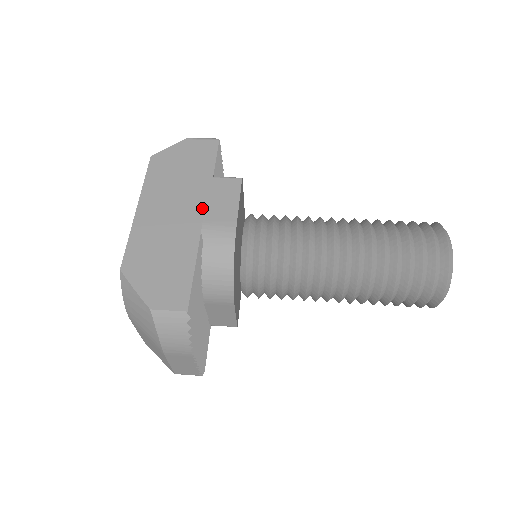
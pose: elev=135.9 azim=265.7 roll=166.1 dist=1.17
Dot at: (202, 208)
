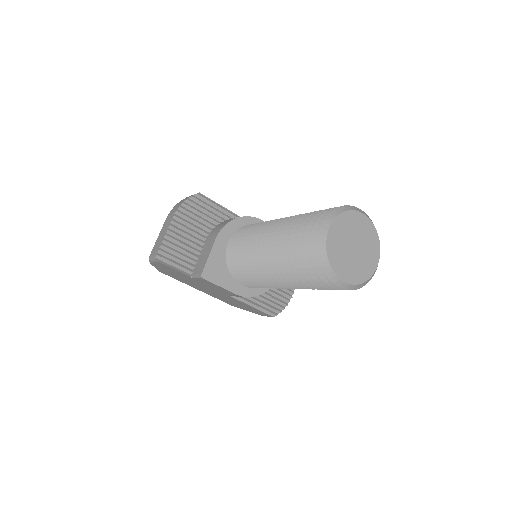
Dot at: occluded
